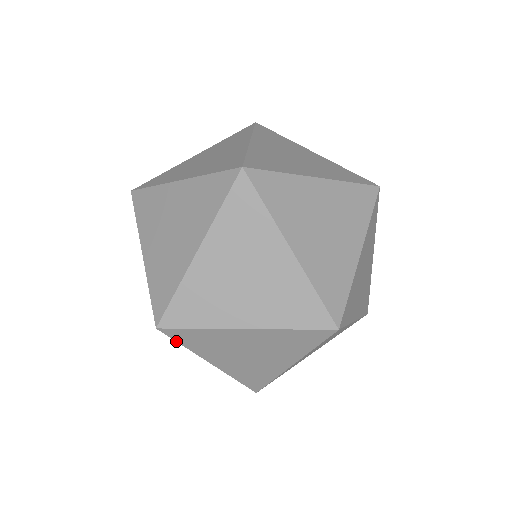
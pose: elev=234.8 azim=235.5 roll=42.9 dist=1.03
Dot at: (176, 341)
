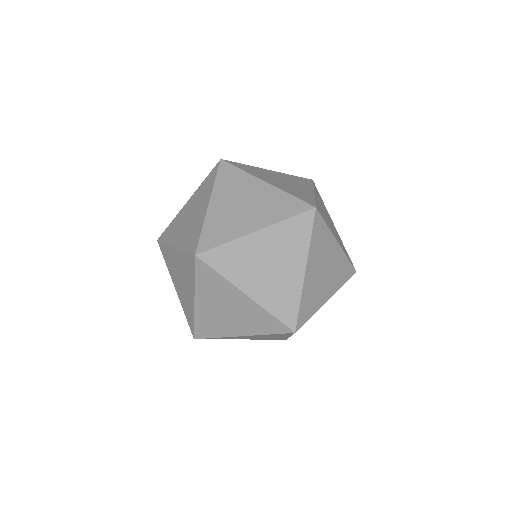
Dot at: (195, 271)
